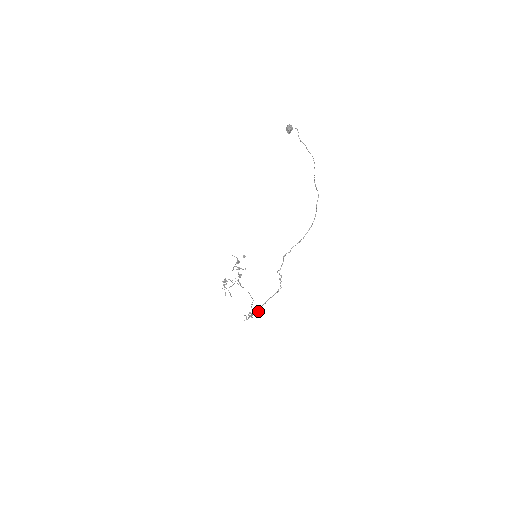
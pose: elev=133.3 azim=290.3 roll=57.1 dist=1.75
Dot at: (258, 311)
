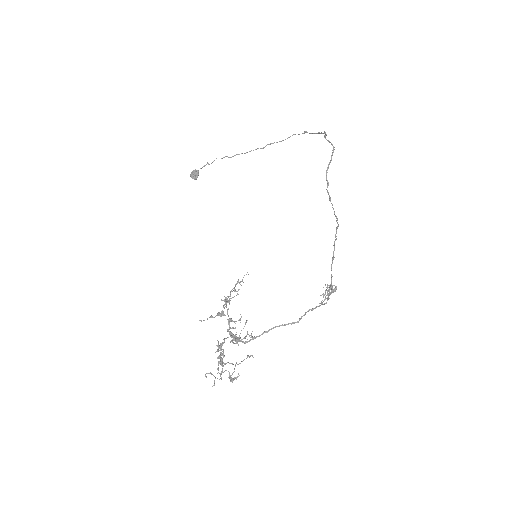
Dot at: occluded
